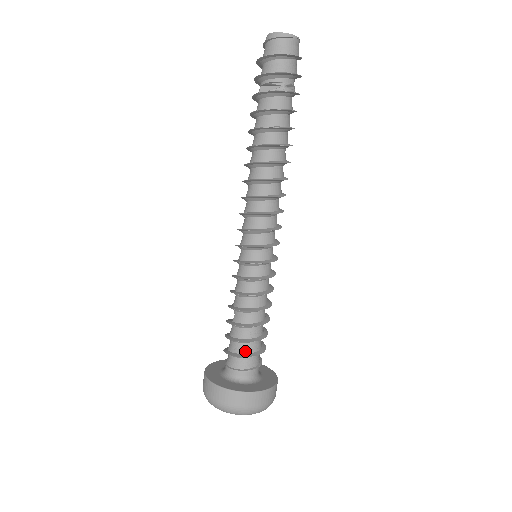
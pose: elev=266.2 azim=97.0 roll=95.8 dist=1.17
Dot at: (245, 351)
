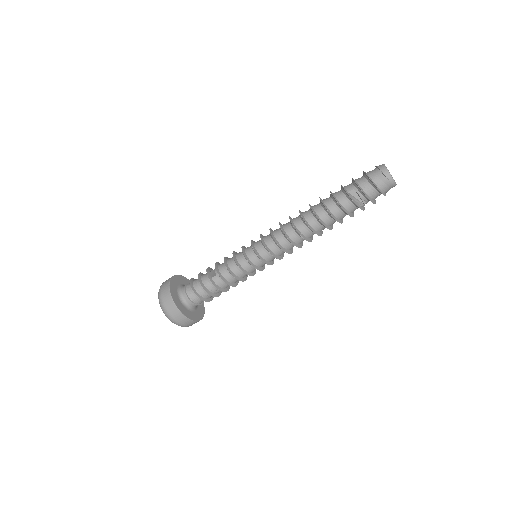
Dot at: (205, 297)
